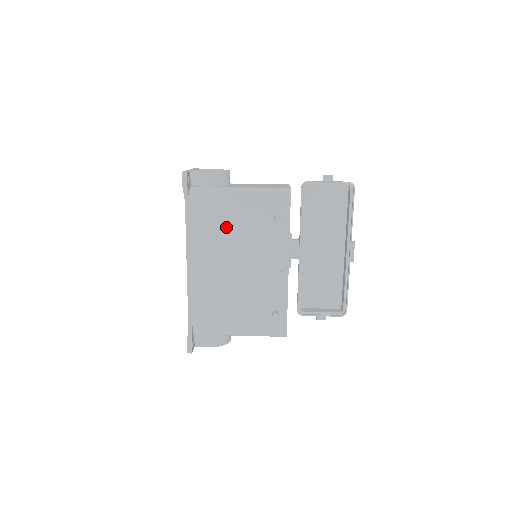
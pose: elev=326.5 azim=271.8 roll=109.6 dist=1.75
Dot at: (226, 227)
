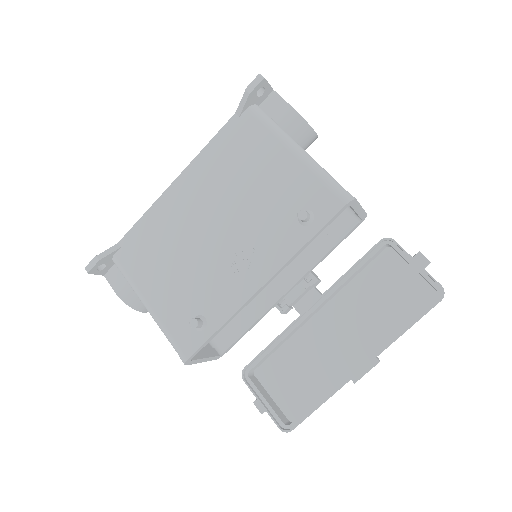
Dot at: (246, 176)
